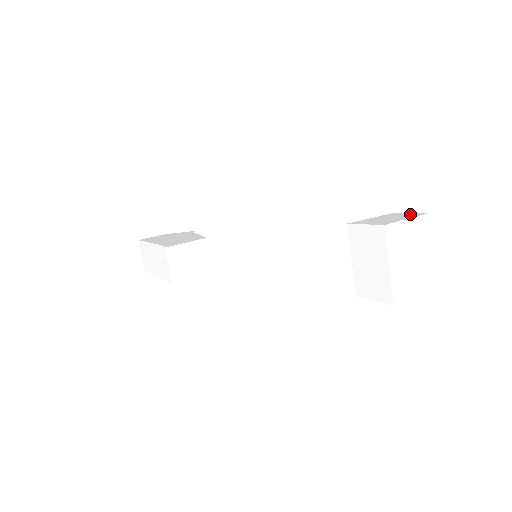
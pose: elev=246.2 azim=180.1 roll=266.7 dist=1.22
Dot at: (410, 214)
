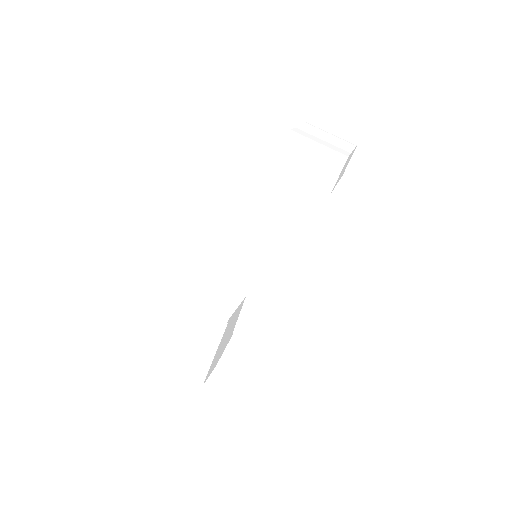
Dot at: occluded
